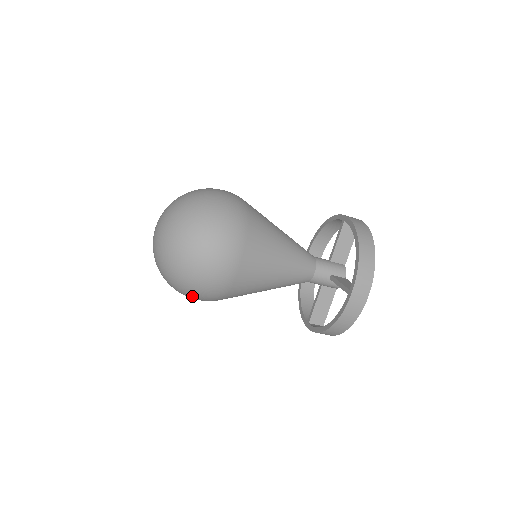
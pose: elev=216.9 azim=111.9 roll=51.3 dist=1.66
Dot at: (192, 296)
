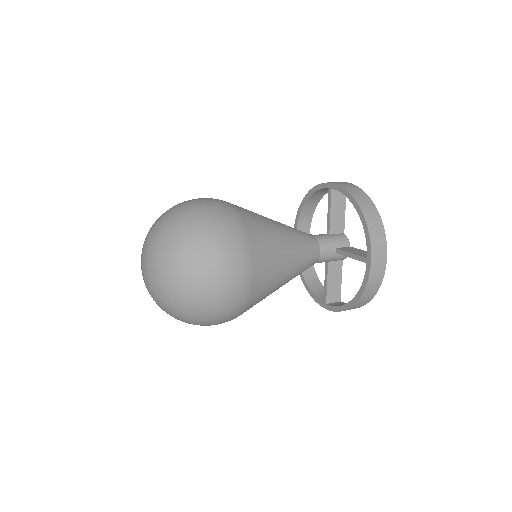
Dot at: (209, 324)
